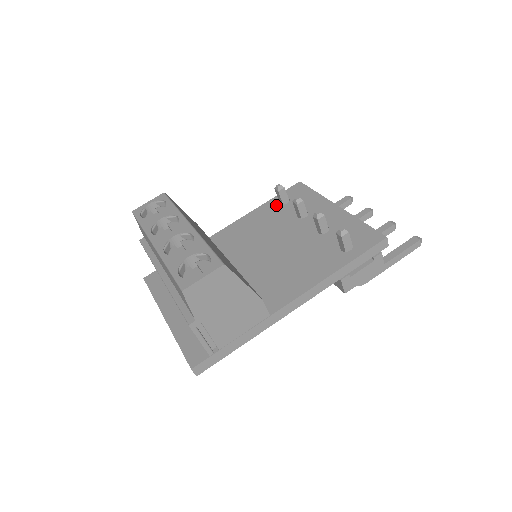
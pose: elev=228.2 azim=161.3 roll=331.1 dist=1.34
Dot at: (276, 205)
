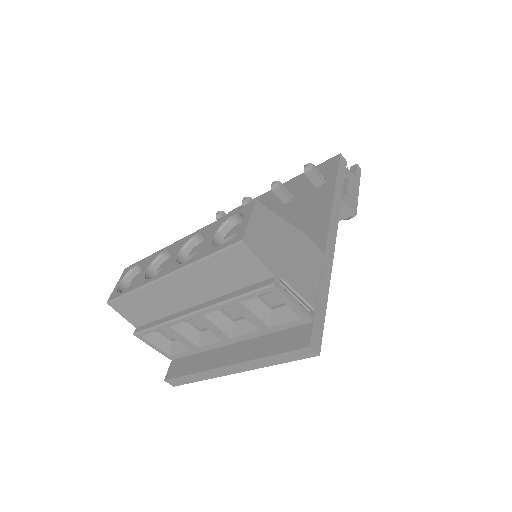
Dot at: occluded
